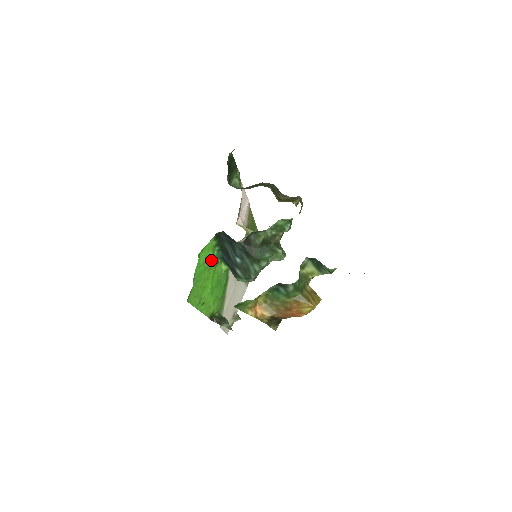
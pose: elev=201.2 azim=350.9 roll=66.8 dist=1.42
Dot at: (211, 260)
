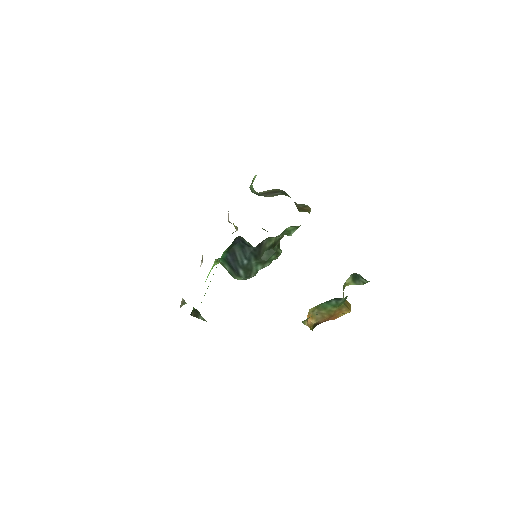
Dot at: occluded
